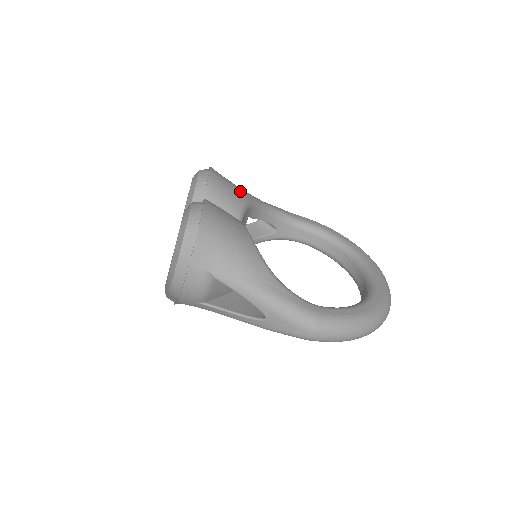
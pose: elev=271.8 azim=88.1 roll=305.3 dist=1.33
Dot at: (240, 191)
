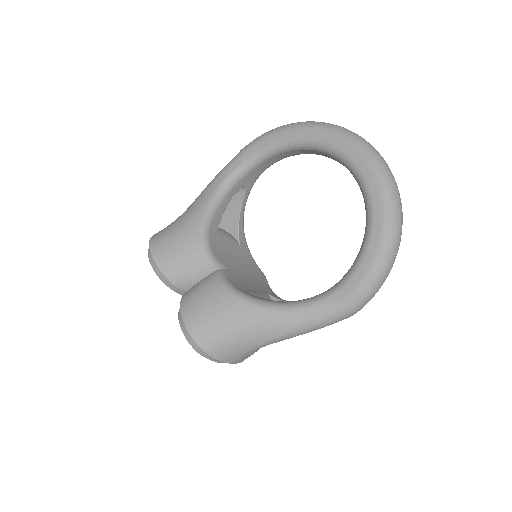
Dot at: (187, 236)
